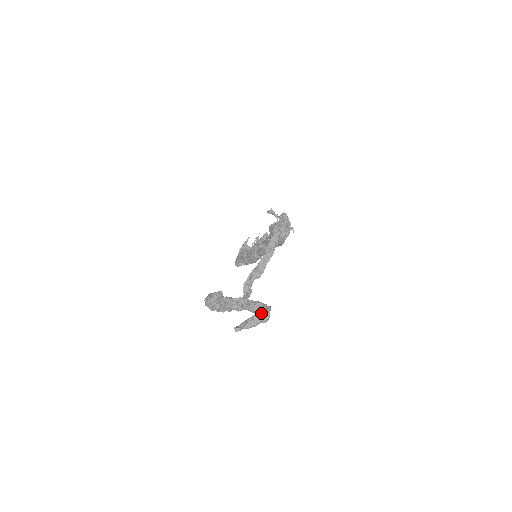
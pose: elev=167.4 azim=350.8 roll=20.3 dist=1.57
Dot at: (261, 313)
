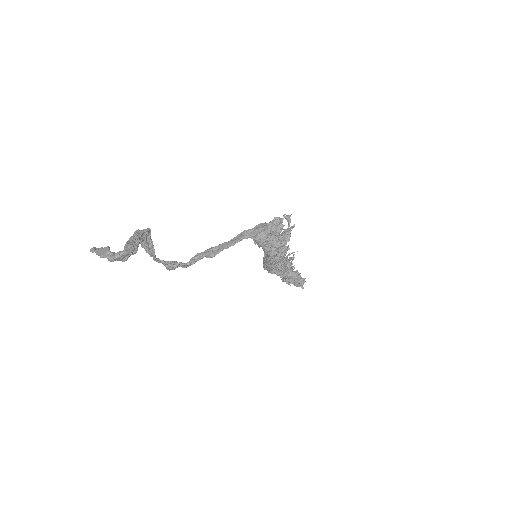
Dot at: occluded
